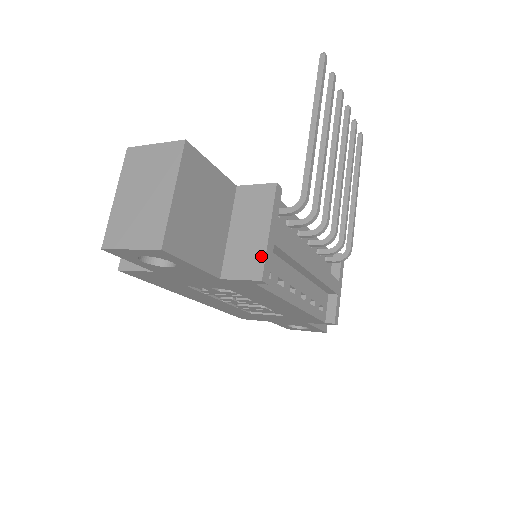
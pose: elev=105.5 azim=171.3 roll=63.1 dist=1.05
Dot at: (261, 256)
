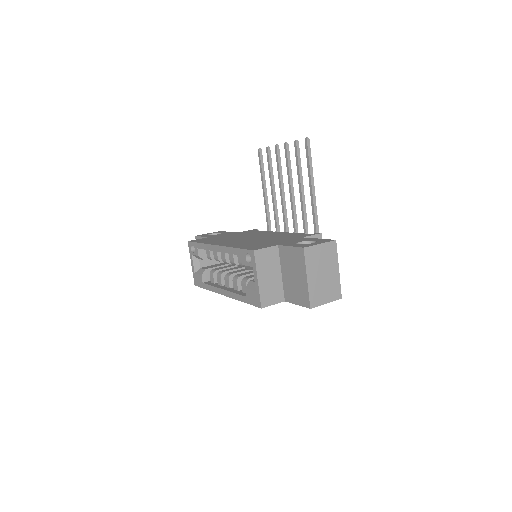
Dot at: occluded
